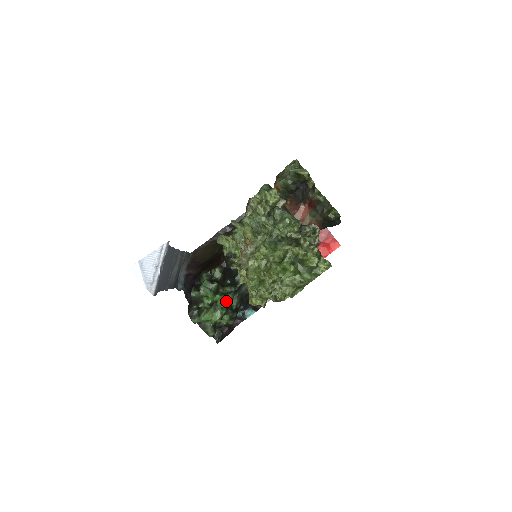
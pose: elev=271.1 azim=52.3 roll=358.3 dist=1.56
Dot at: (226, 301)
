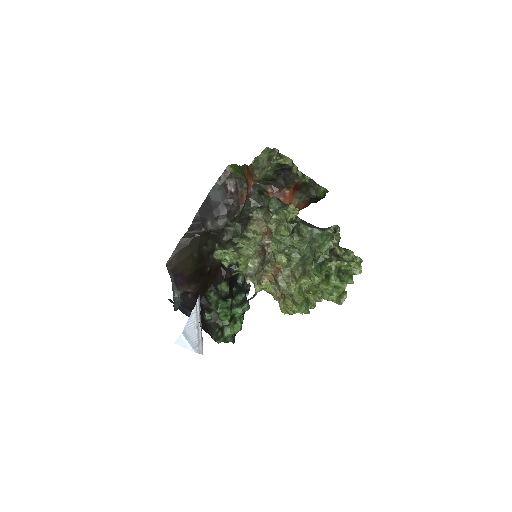
Dot at: (245, 311)
